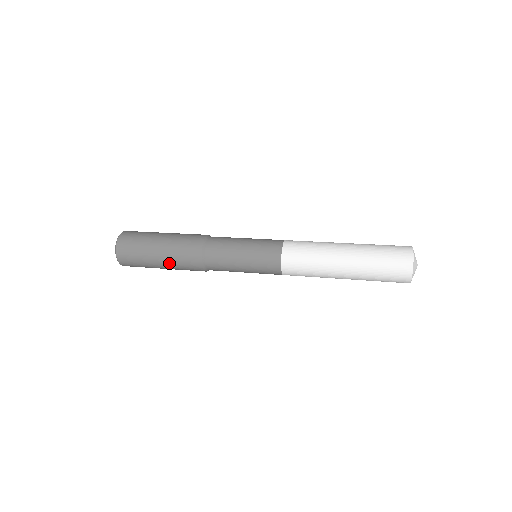
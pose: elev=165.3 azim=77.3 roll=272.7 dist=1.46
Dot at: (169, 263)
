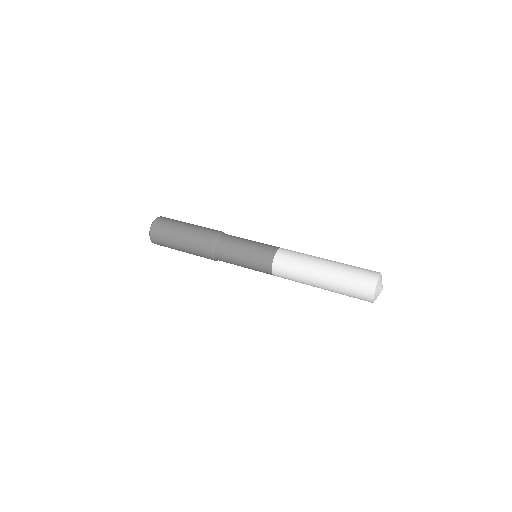
Dot at: occluded
